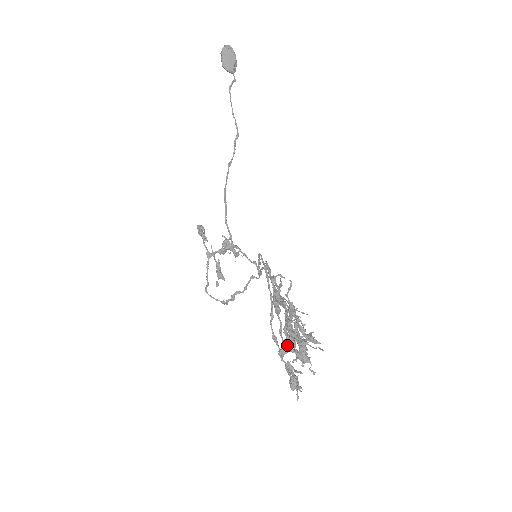
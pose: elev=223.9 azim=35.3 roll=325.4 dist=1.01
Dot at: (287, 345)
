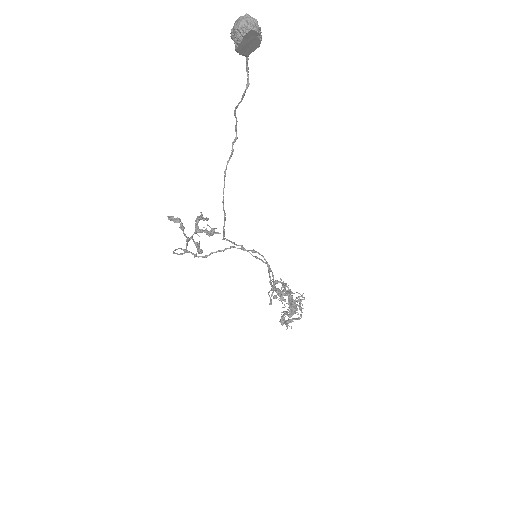
Dot at: occluded
